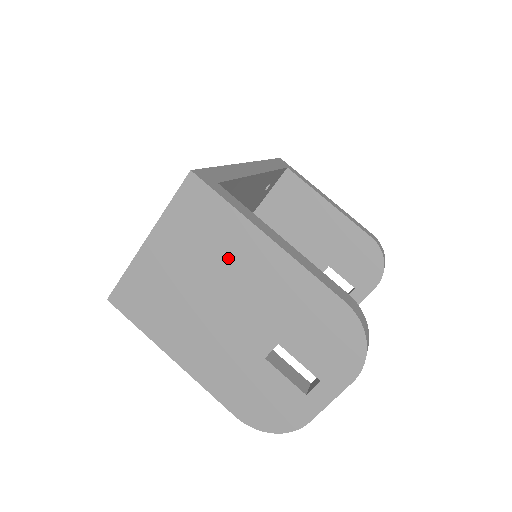
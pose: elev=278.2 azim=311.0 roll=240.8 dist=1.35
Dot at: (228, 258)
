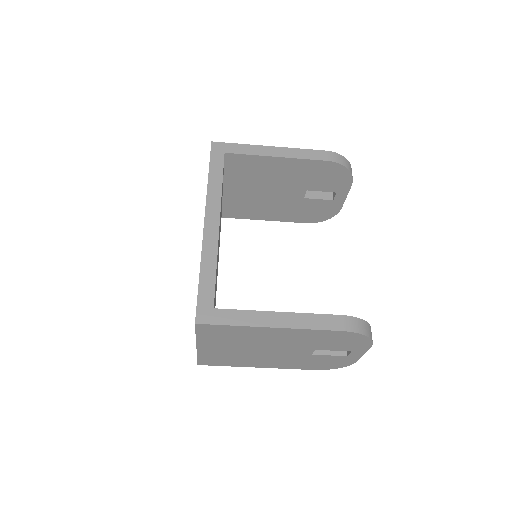
Dot at: (254, 339)
